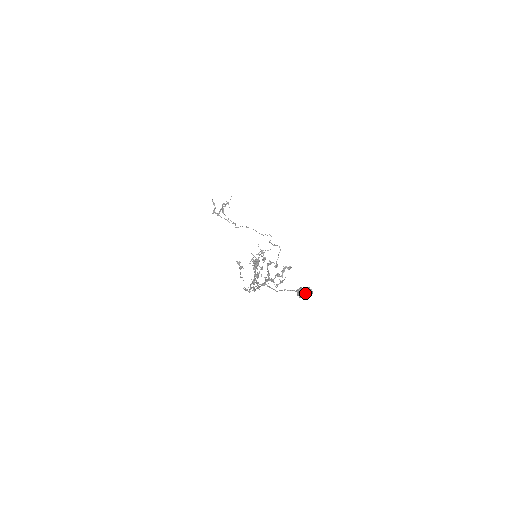
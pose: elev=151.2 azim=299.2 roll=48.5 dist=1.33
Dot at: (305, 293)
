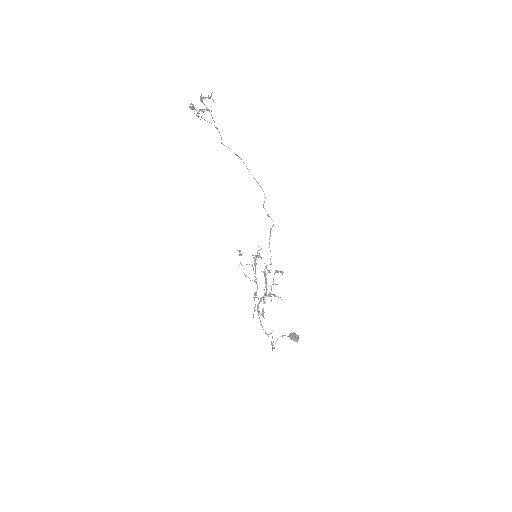
Dot at: (295, 341)
